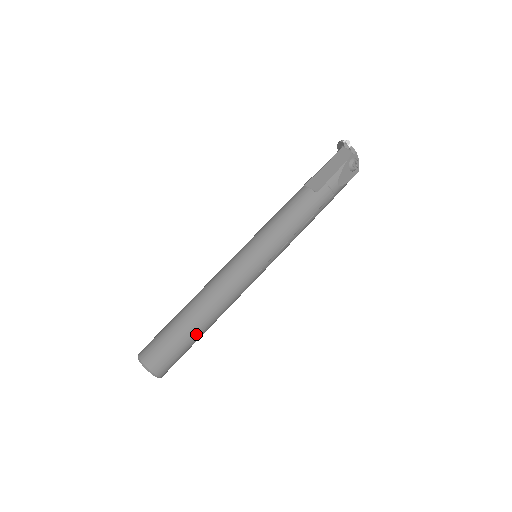
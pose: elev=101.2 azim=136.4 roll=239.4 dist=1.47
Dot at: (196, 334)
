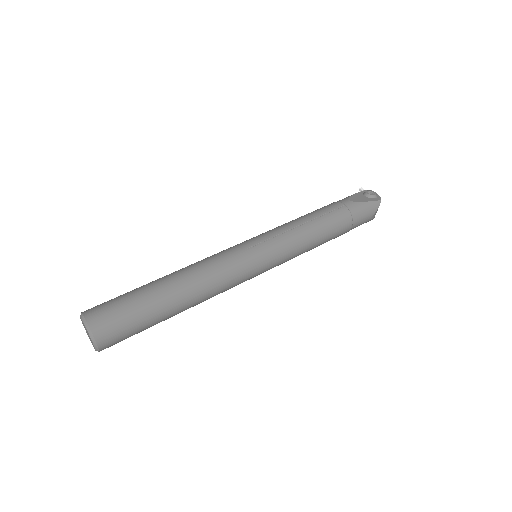
Dot at: (153, 288)
